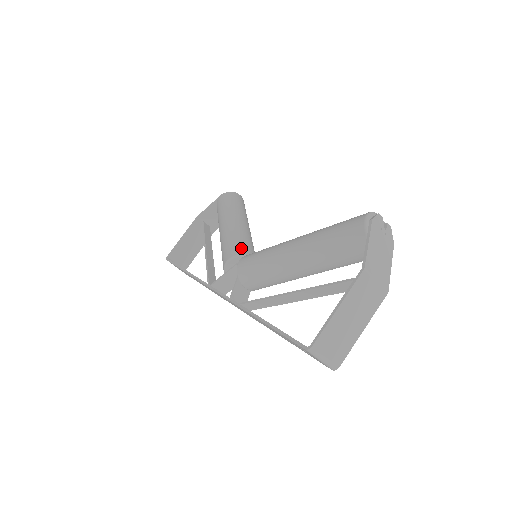
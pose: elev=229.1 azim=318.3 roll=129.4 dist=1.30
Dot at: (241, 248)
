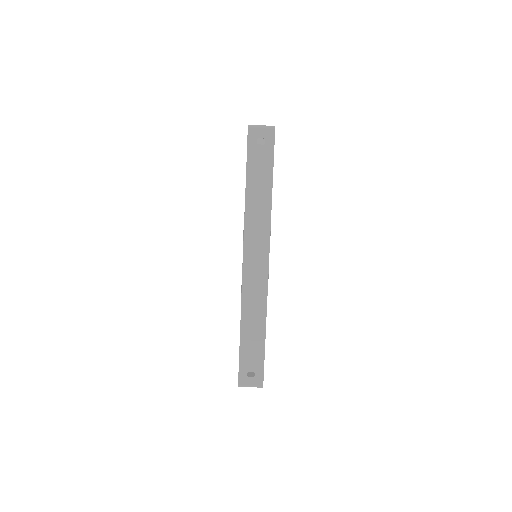
Dot at: occluded
